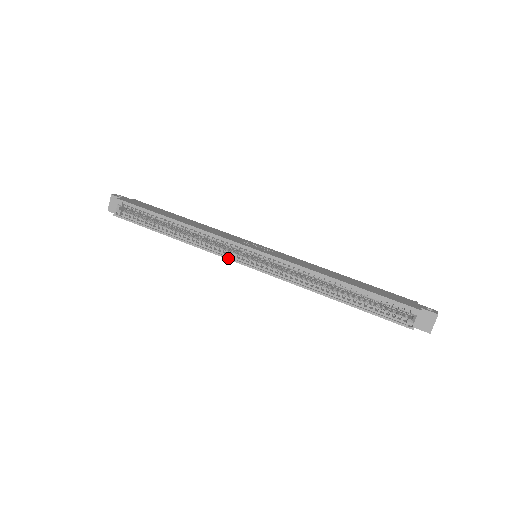
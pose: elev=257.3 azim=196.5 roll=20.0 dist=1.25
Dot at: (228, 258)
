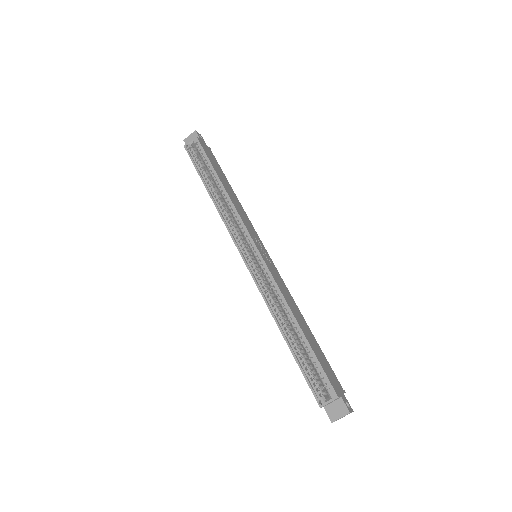
Dot at: (234, 240)
